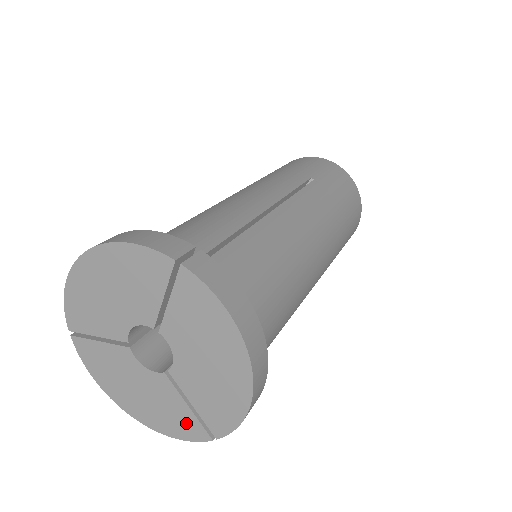
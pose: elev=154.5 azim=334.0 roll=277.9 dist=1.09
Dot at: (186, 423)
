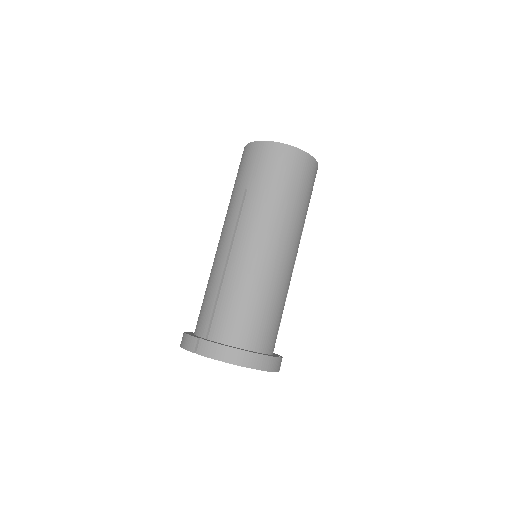
Dot at: occluded
